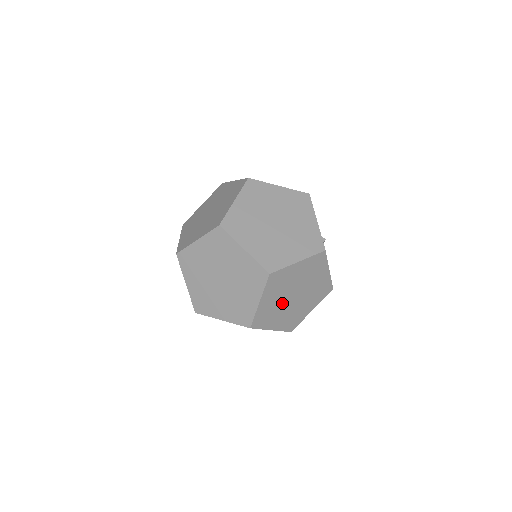
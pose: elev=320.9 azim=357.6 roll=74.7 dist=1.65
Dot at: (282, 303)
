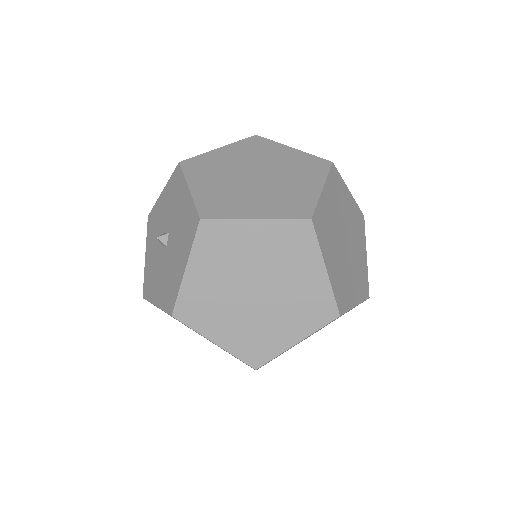
Dot at: (296, 344)
